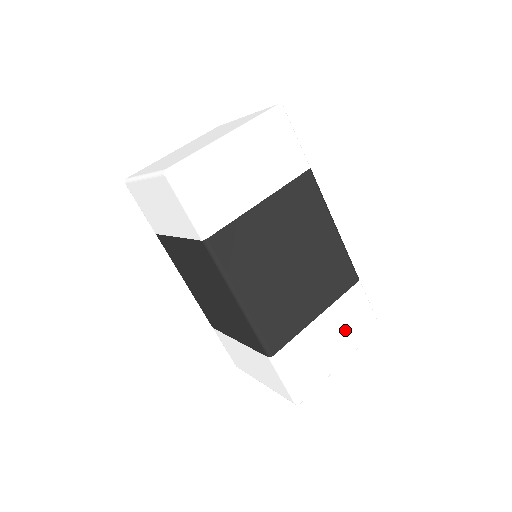
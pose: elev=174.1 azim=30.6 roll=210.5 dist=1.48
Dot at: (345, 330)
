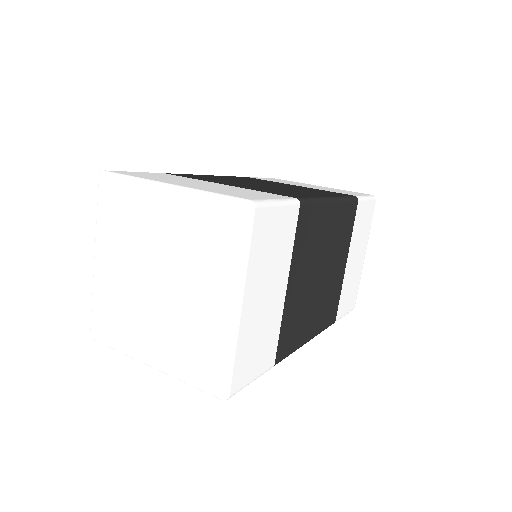
Dot at: (361, 238)
